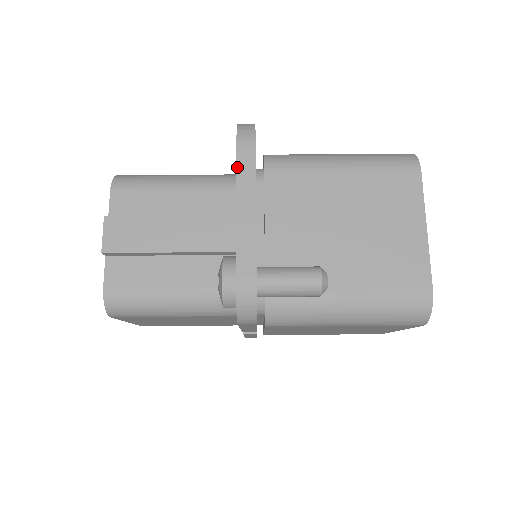
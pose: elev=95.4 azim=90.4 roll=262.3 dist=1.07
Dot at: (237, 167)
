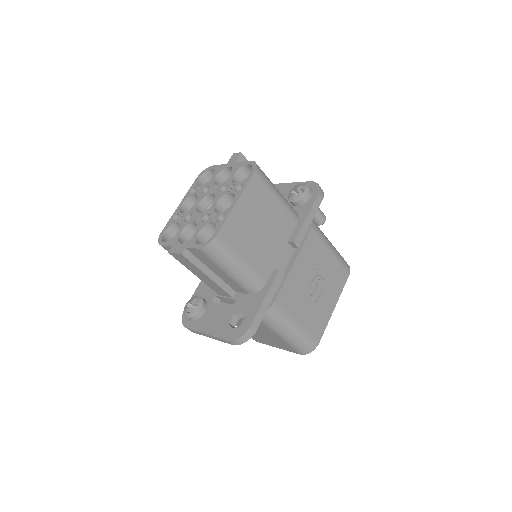
Dot at: (219, 338)
